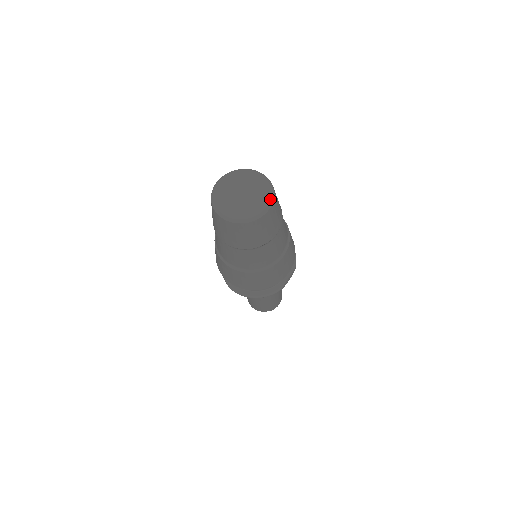
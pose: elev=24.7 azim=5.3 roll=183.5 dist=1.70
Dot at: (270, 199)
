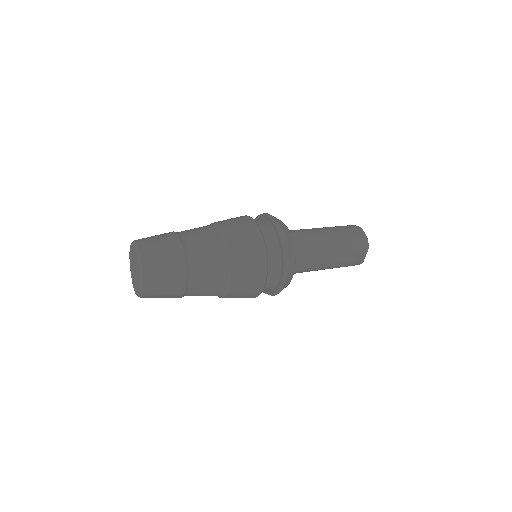
Dot at: (138, 295)
